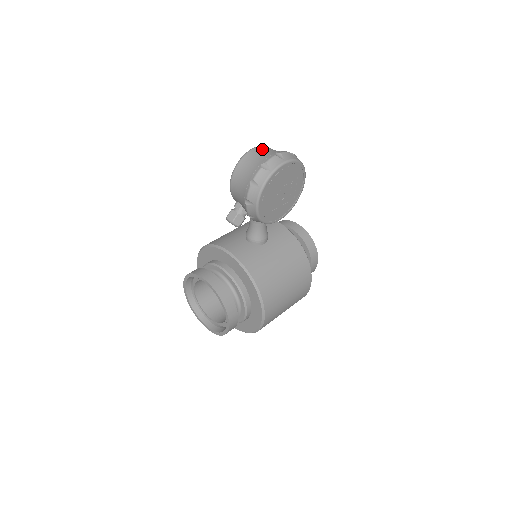
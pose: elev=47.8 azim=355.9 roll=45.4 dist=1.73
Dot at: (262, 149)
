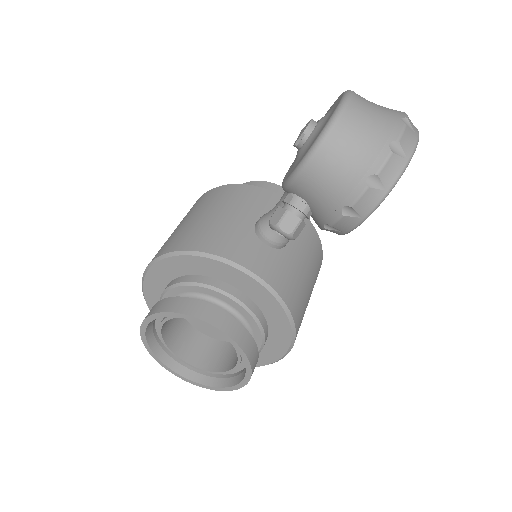
Dot at: (364, 102)
